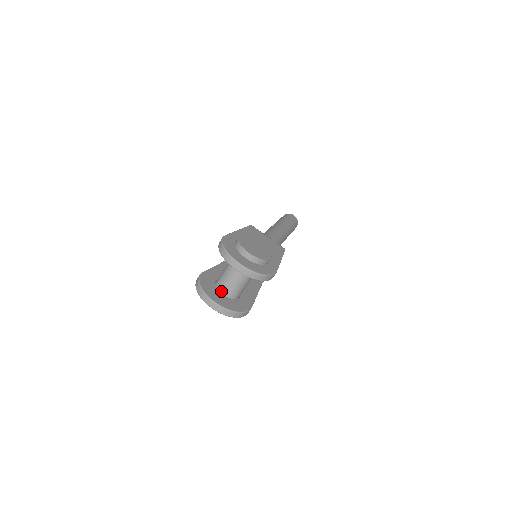
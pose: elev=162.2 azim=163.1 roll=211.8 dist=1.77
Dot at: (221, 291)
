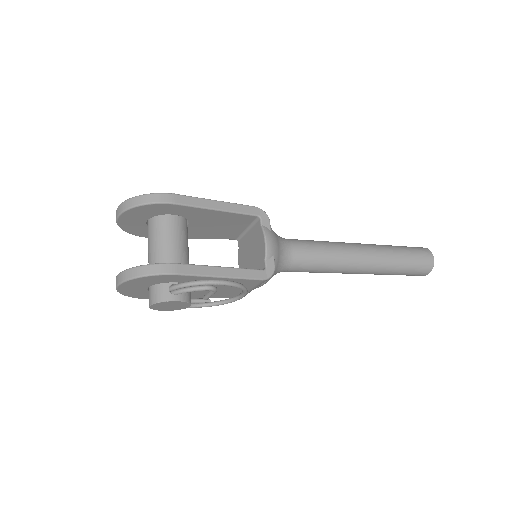
Dot at: occluded
